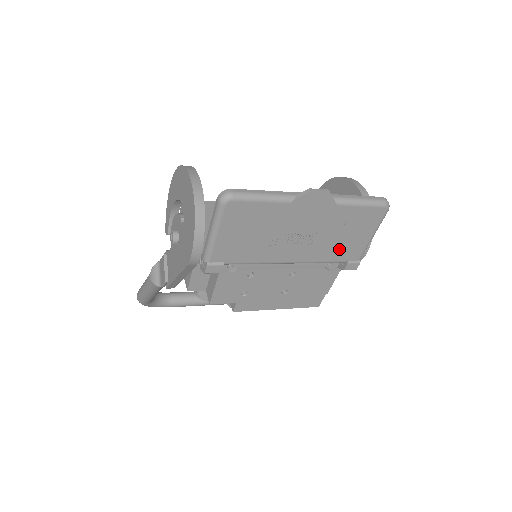
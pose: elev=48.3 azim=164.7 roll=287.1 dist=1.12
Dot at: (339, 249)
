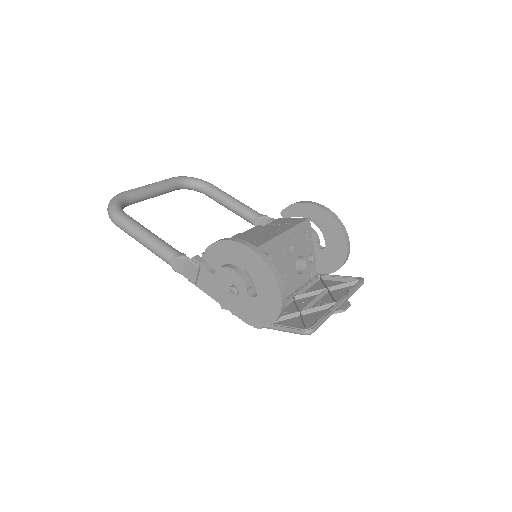
Dot at: occluded
